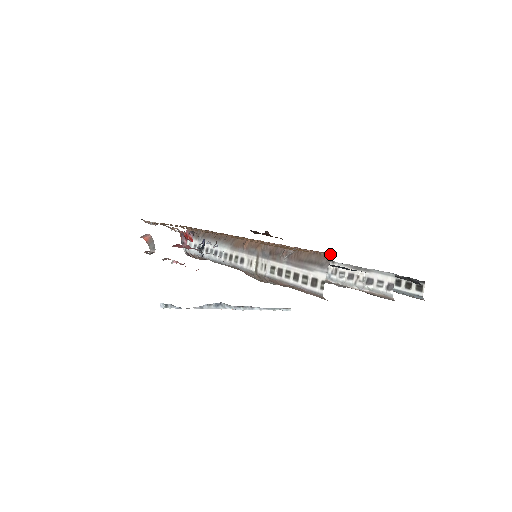
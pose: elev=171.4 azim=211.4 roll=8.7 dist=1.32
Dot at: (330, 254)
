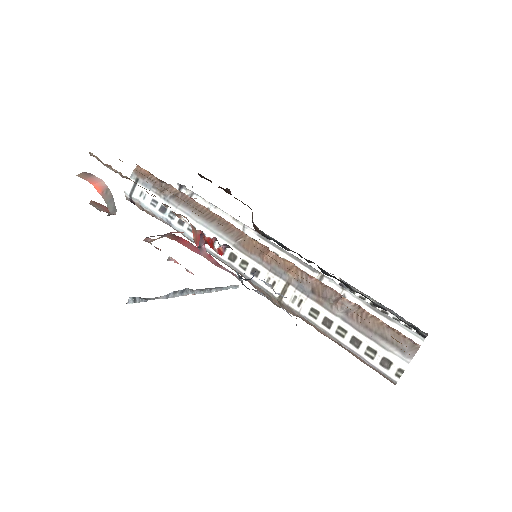
Dot at: occluded
